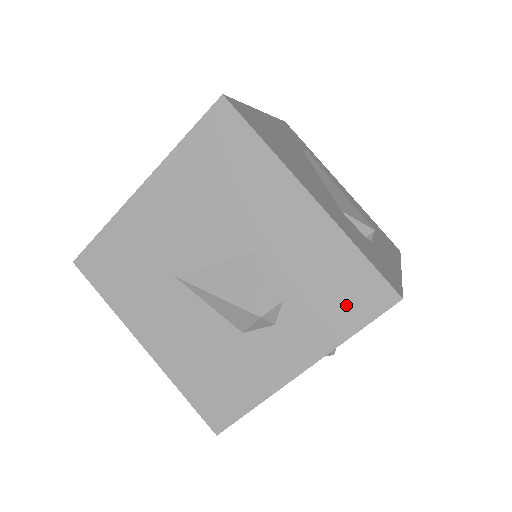
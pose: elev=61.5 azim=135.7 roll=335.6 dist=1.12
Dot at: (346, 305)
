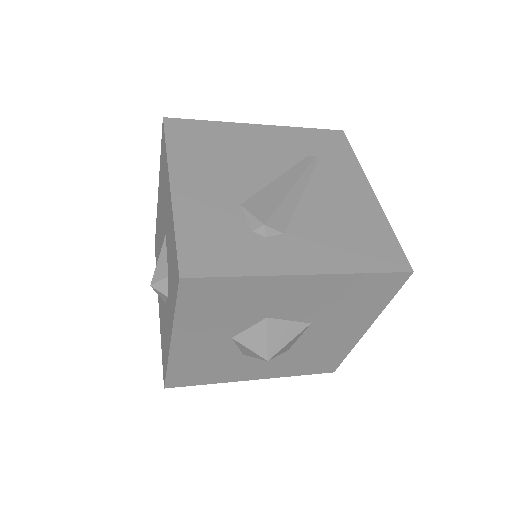
Dot at: (174, 282)
